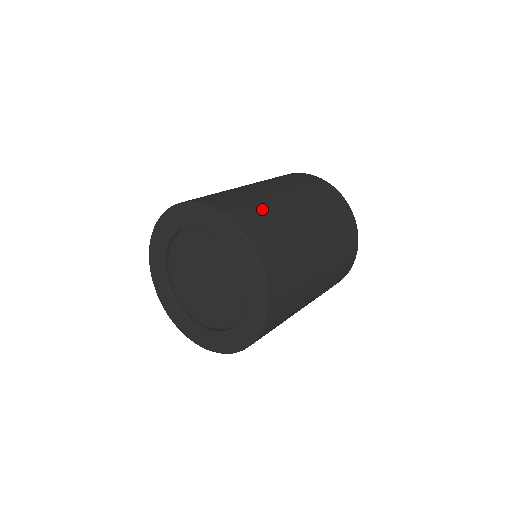
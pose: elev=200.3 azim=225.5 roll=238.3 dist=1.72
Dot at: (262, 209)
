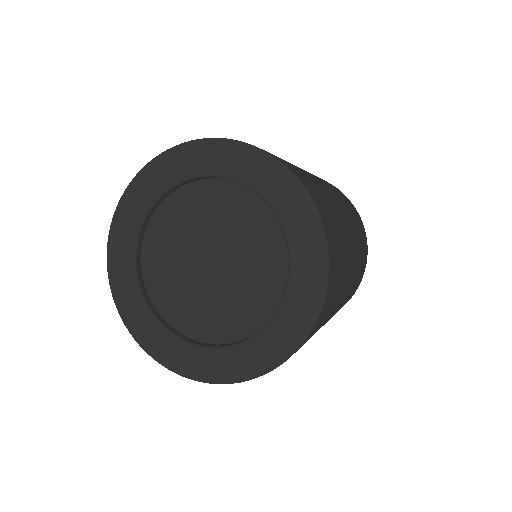
Dot at: occluded
